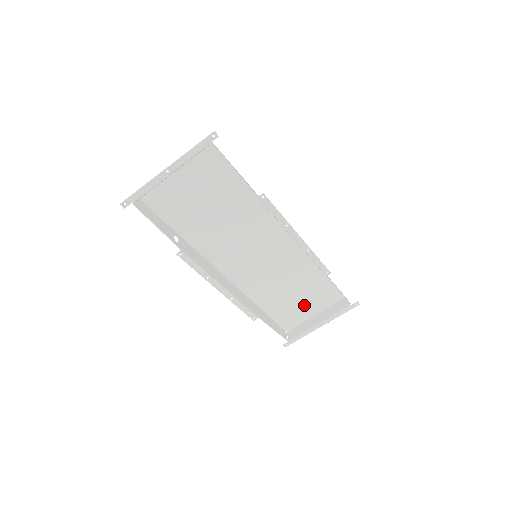
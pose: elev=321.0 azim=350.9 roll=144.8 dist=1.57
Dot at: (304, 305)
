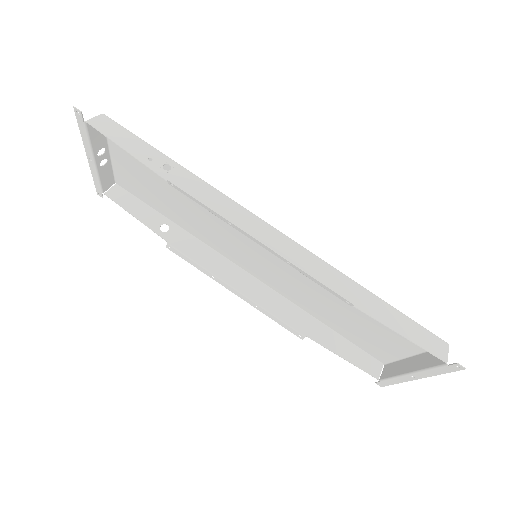
Dot at: (382, 336)
